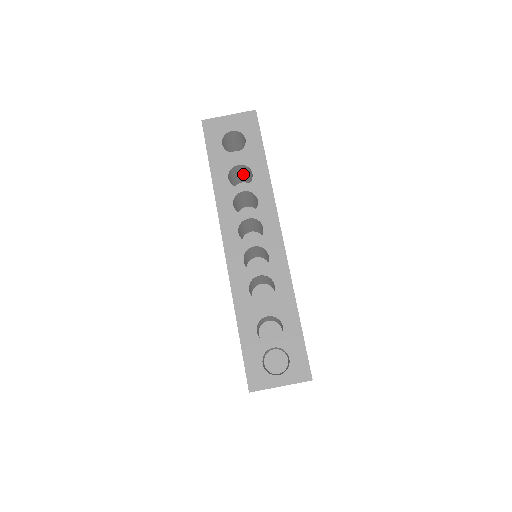
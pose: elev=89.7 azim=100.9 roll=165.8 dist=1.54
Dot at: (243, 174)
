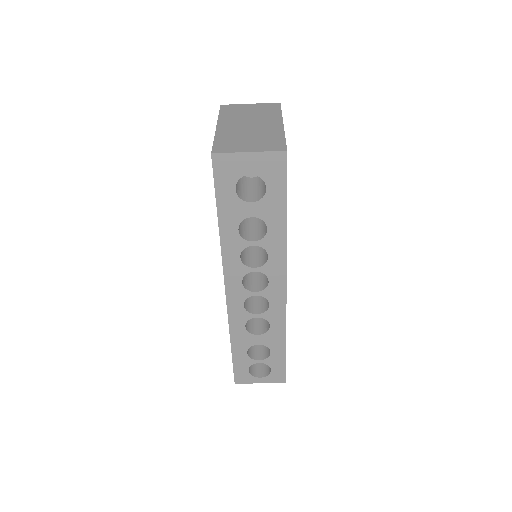
Dot at: occluded
